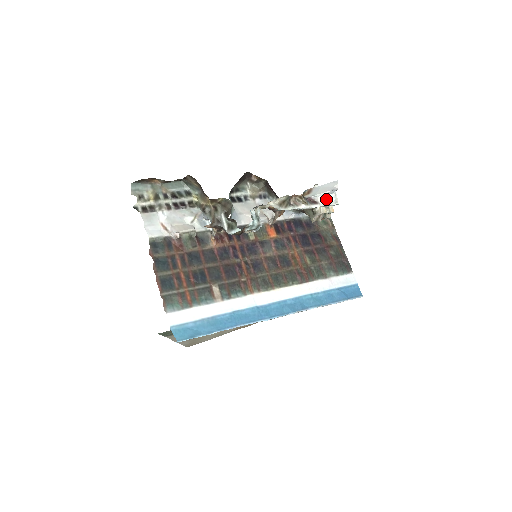
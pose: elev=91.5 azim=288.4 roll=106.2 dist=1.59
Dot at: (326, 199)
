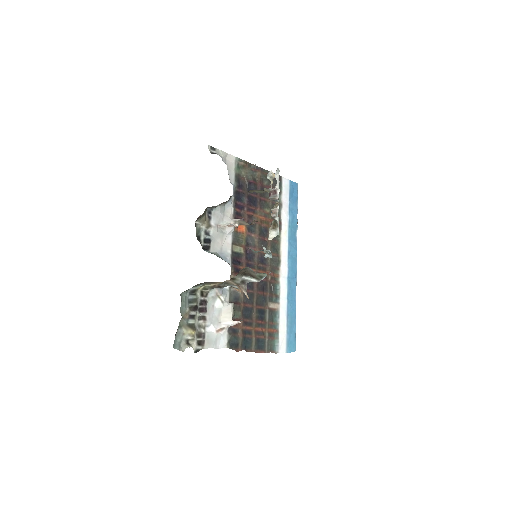
Dot at: (277, 180)
